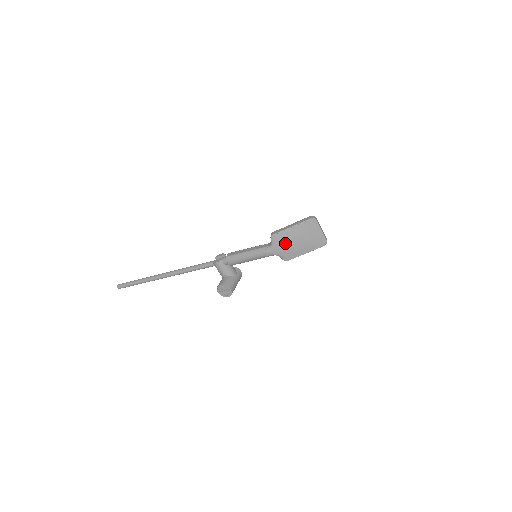
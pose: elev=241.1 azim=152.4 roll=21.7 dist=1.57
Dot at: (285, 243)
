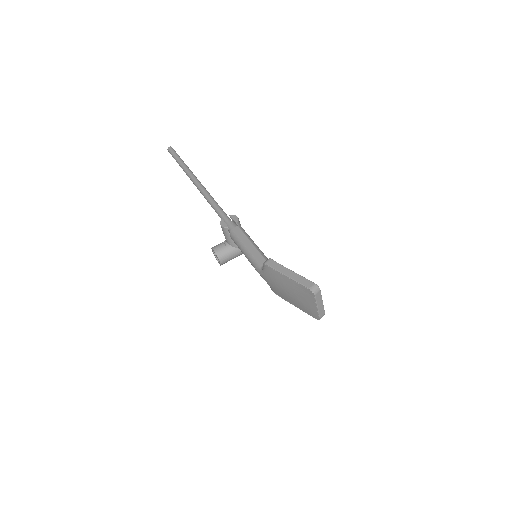
Dot at: (275, 281)
